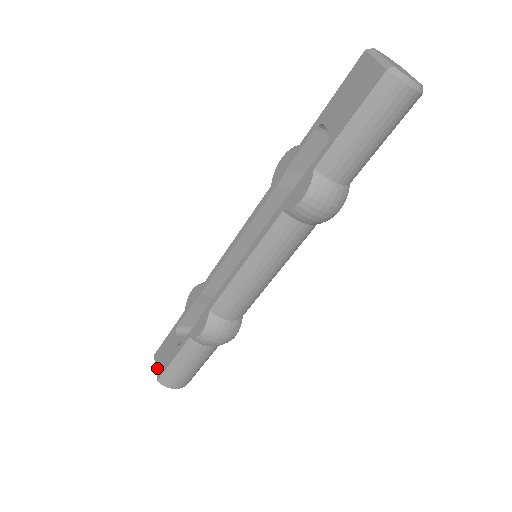
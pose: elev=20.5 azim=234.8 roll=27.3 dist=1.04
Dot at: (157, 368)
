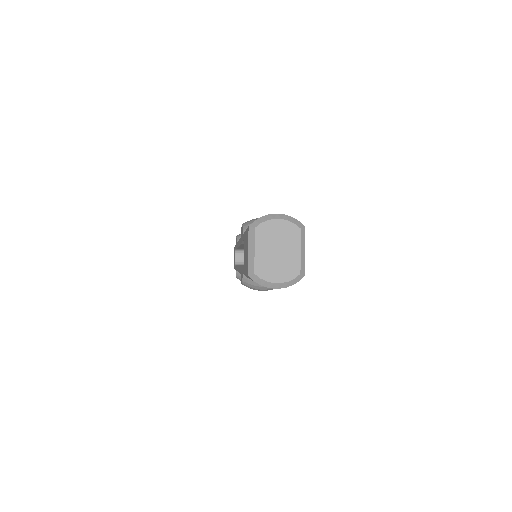
Dot at: occluded
